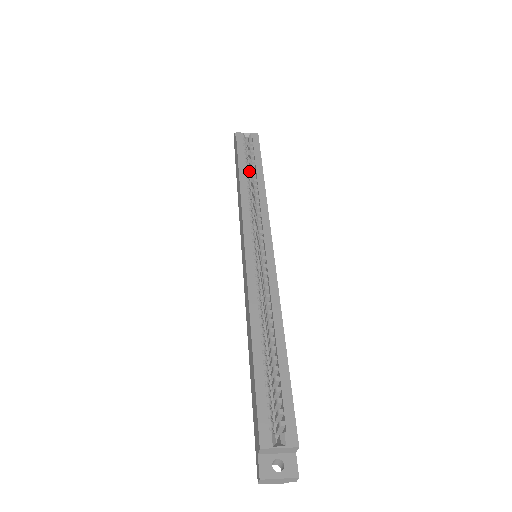
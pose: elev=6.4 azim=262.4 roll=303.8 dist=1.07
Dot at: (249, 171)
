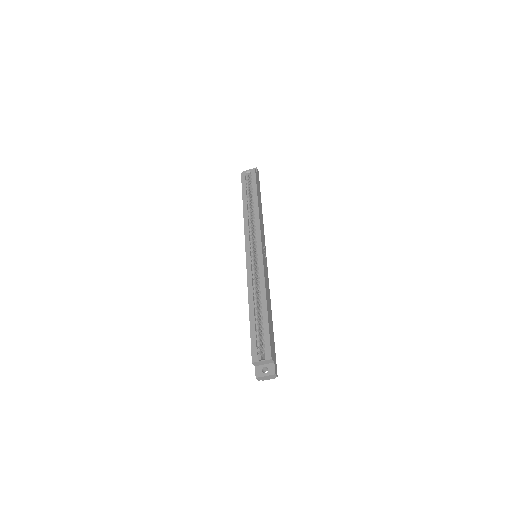
Dot at: occluded
